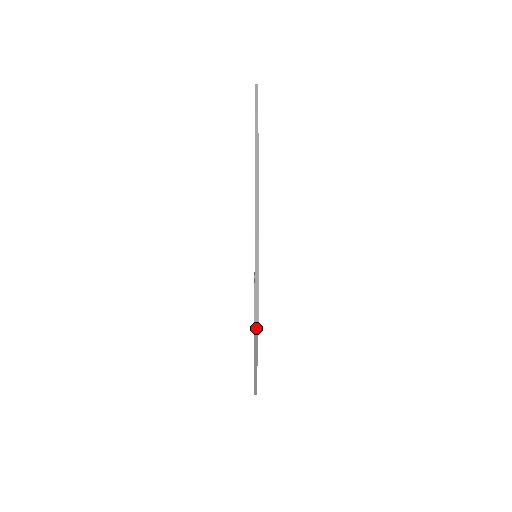
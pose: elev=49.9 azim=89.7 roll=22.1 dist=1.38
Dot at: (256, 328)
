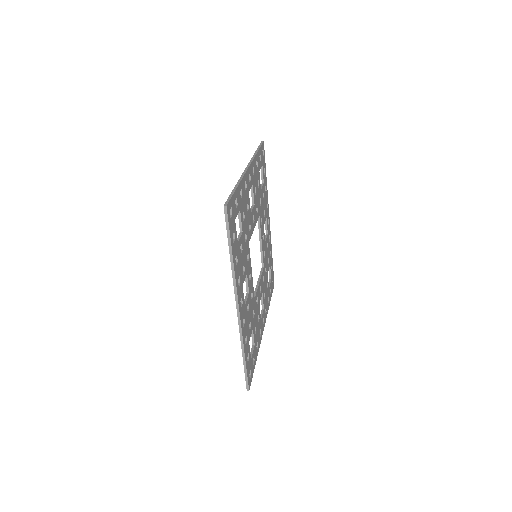
Dot at: occluded
